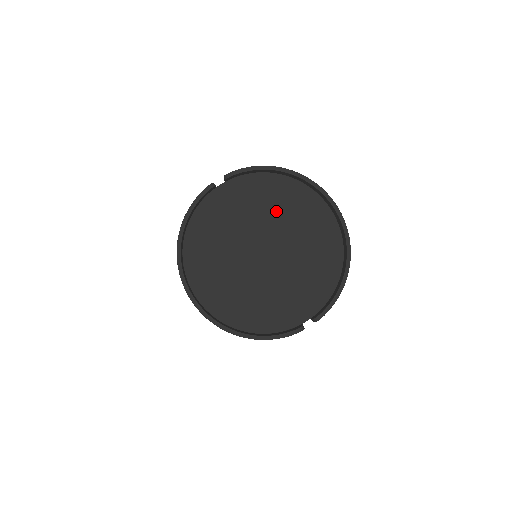
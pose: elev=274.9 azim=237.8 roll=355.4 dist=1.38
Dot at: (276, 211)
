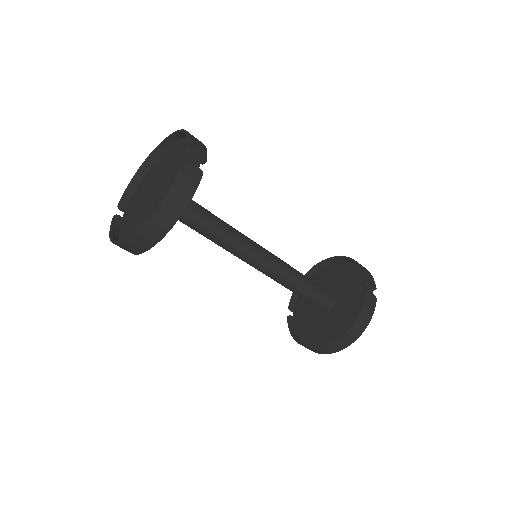
Dot at: (149, 181)
